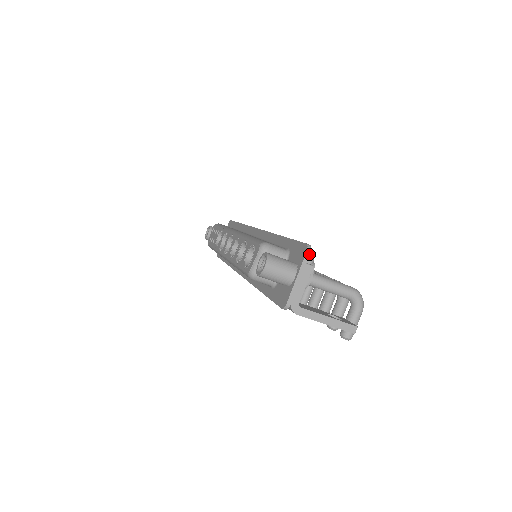
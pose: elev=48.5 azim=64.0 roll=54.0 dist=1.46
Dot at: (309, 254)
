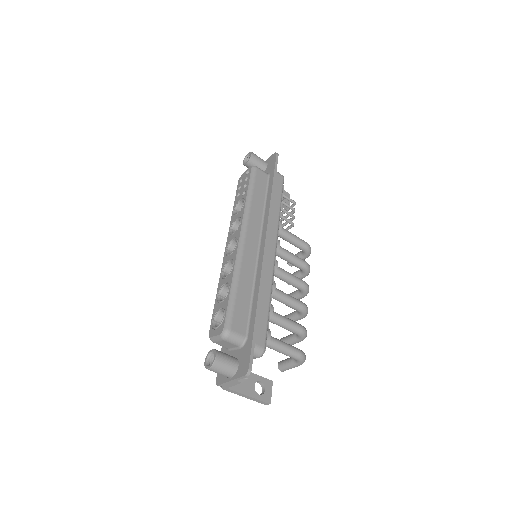
Dot at: occluded
